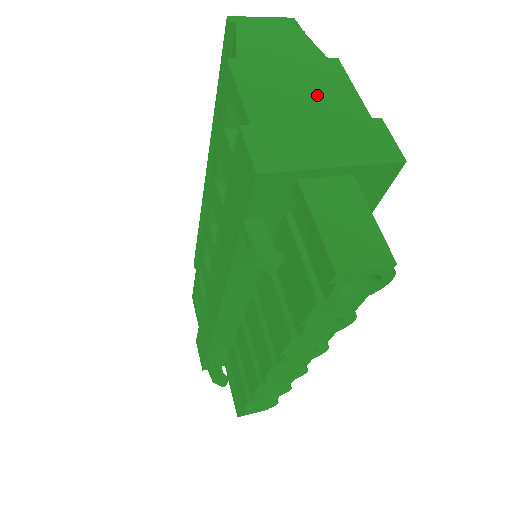
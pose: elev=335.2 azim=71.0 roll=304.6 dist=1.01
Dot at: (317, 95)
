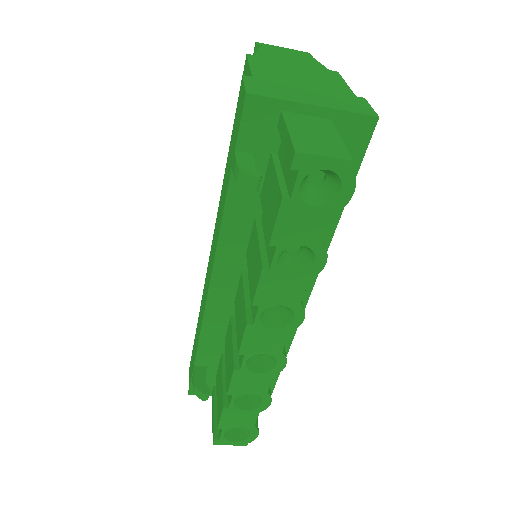
Dot at: (313, 79)
